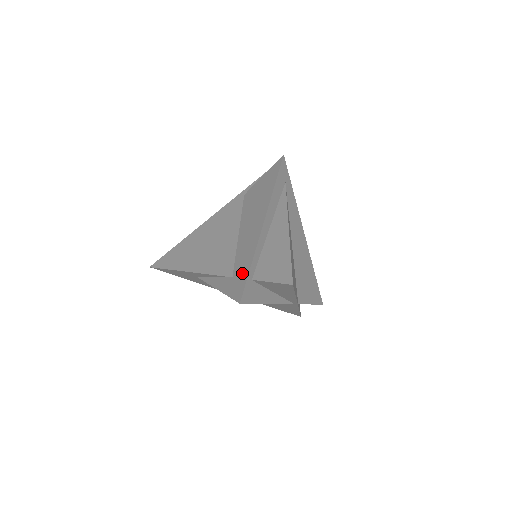
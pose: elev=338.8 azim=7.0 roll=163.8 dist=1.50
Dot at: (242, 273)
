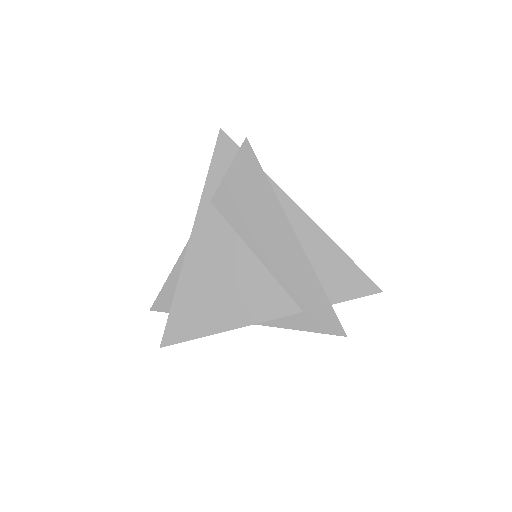
Dot at: (318, 305)
